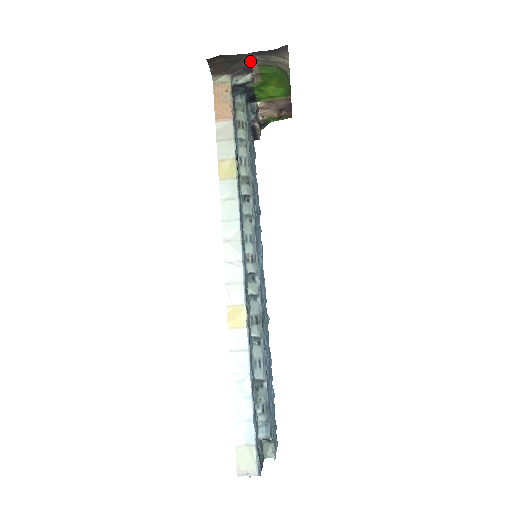
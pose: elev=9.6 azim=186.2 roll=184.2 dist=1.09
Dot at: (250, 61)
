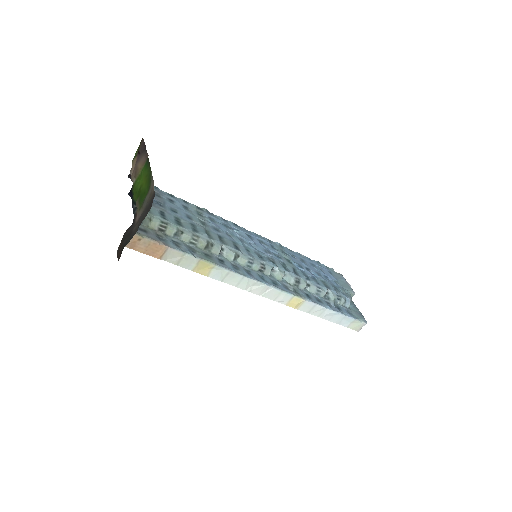
Dot at: (137, 221)
